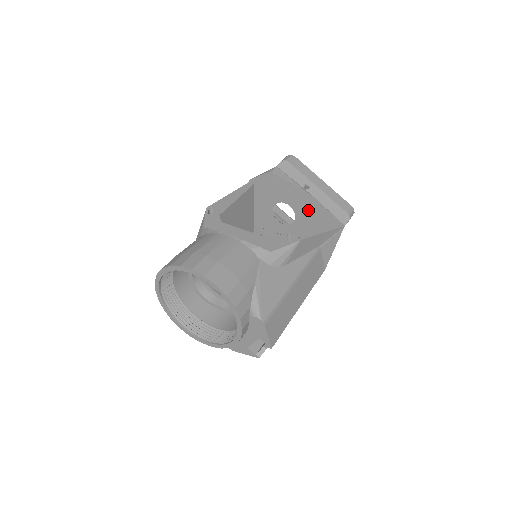
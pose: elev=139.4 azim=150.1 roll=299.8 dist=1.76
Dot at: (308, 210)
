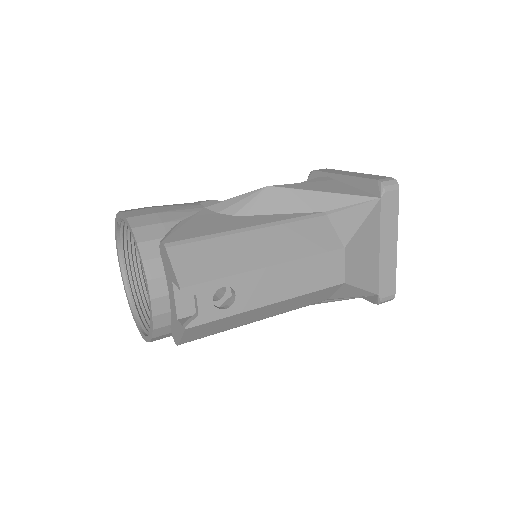
Dot at: occluded
